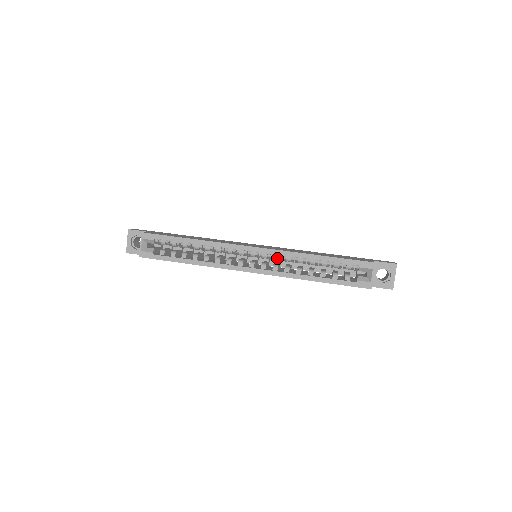
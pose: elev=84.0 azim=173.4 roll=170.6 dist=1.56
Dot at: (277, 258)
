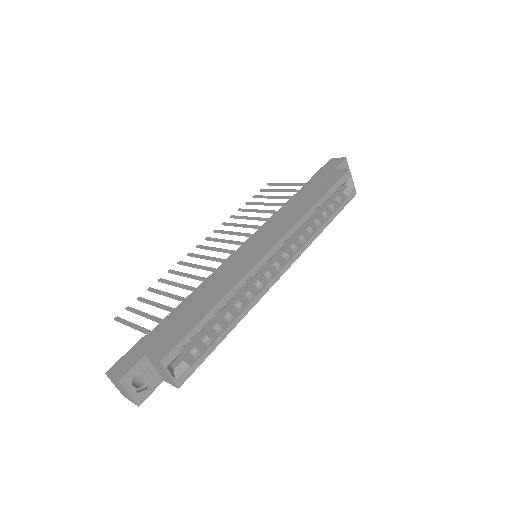
Dot at: occluded
